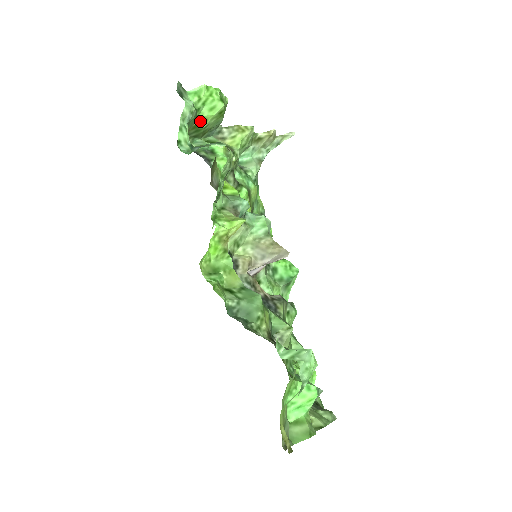
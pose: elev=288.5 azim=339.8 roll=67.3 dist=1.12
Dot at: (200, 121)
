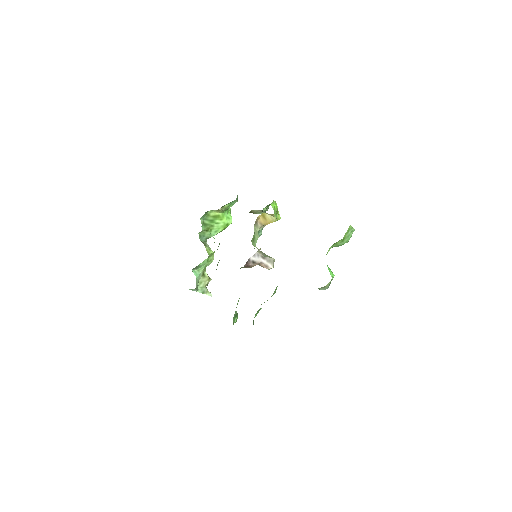
Dot at: (221, 216)
